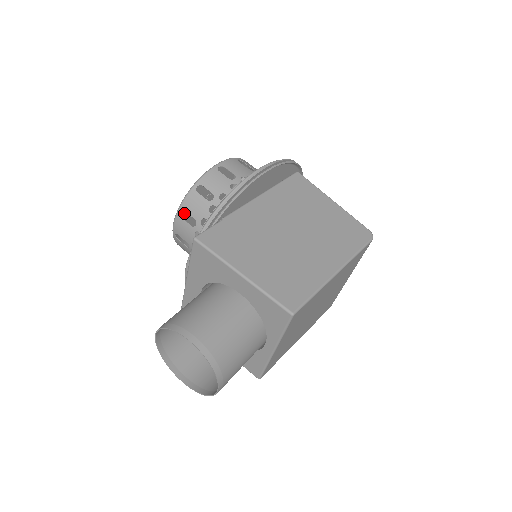
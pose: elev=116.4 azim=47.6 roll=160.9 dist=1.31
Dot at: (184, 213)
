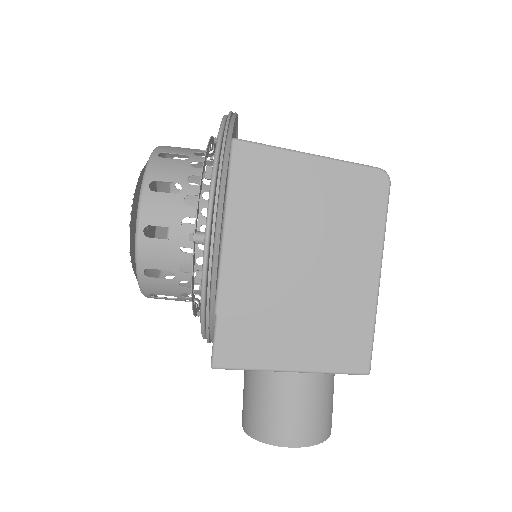
Dot at: occluded
